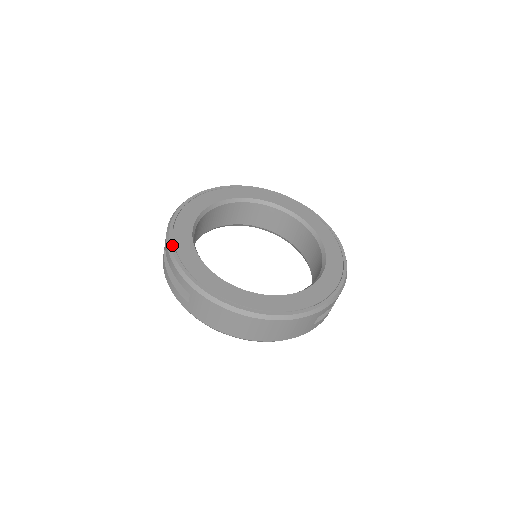
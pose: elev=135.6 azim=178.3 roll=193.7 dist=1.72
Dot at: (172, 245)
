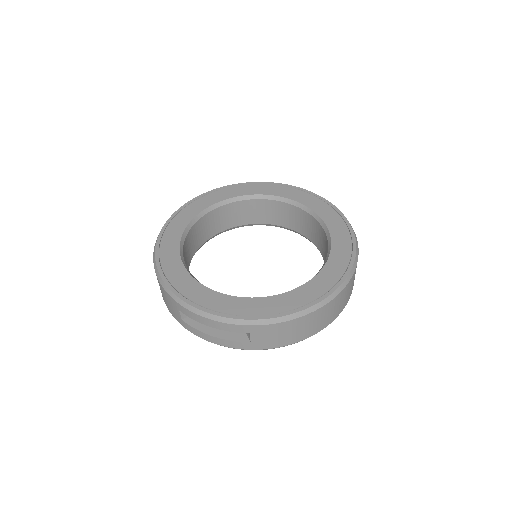
Dot at: (192, 304)
